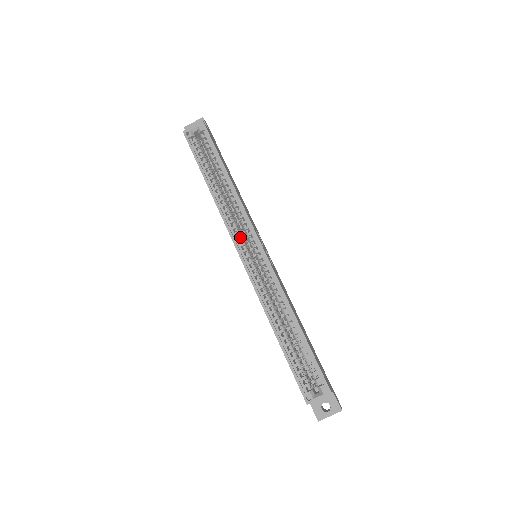
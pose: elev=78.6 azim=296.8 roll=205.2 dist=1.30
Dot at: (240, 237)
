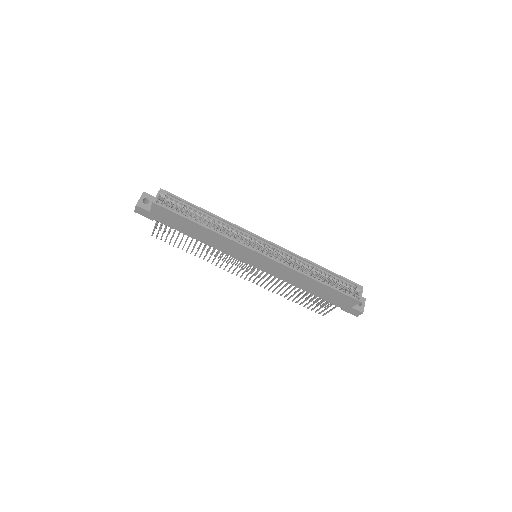
Dot at: (250, 244)
